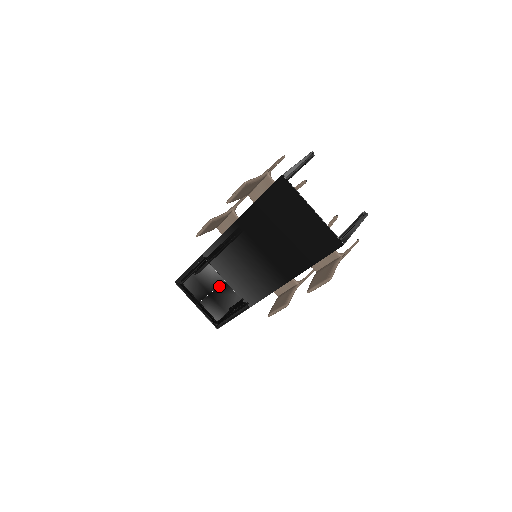
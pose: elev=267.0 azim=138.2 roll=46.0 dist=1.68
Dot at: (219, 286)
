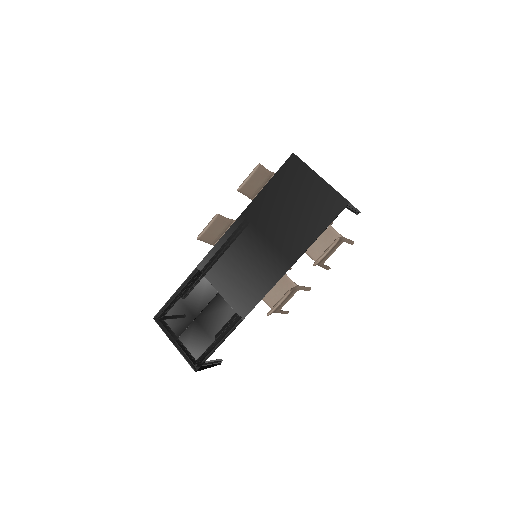
Dot at: (210, 302)
